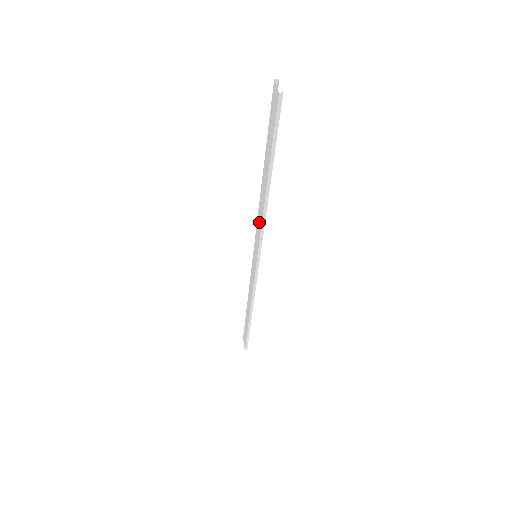
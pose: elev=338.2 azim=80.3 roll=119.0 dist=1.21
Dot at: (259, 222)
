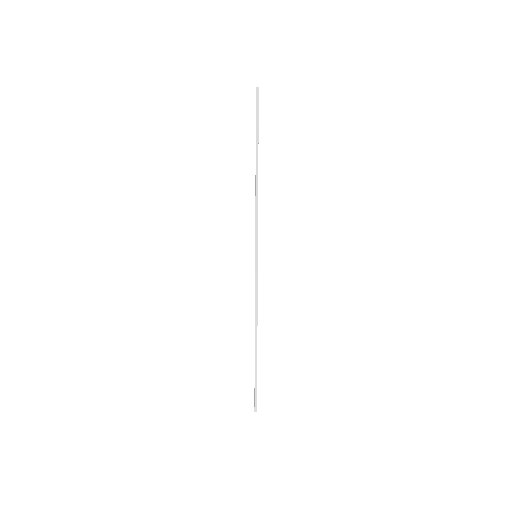
Dot at: occluded
